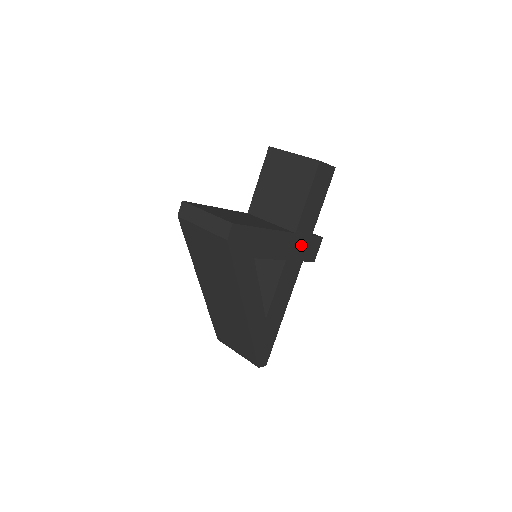
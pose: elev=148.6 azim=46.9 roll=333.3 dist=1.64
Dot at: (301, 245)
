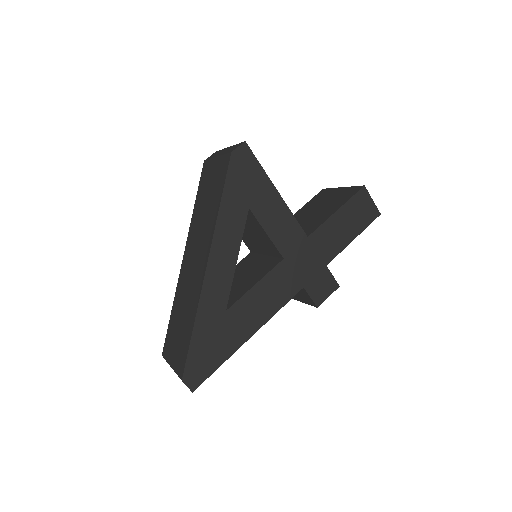
Dot at: (309, 262)
